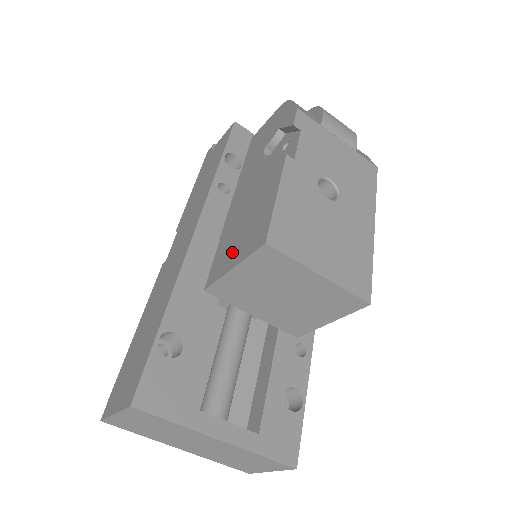
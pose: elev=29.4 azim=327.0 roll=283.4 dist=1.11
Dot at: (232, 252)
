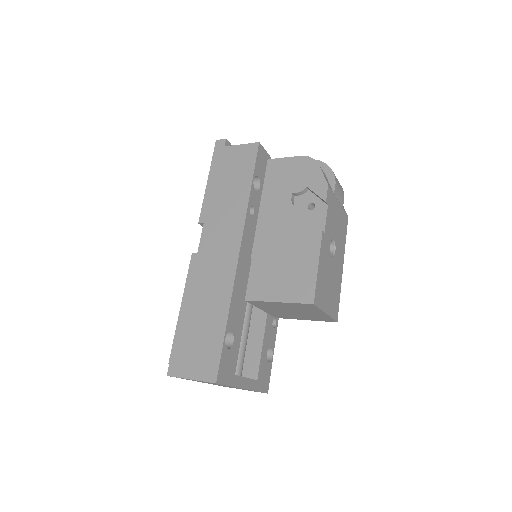
Dot at: (274, 286)
